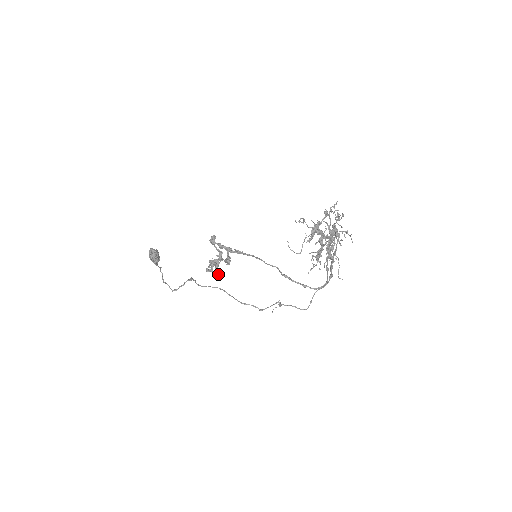
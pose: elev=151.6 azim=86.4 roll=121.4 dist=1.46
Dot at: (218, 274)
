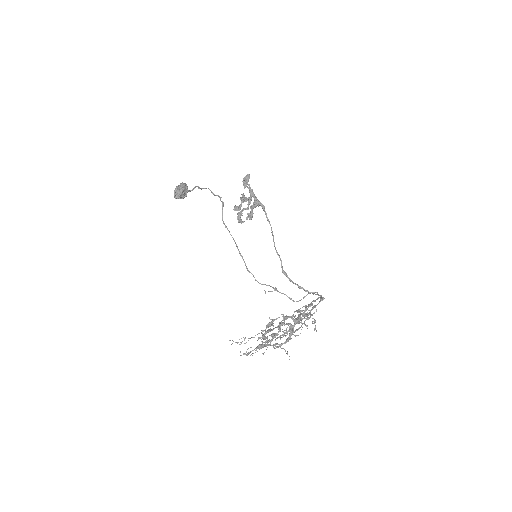
Dot at: (240, 222)
